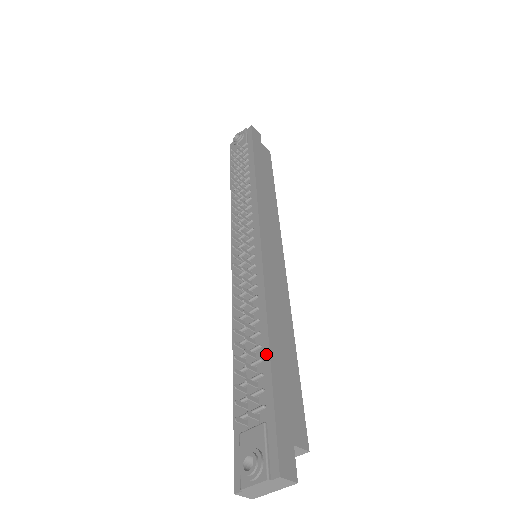
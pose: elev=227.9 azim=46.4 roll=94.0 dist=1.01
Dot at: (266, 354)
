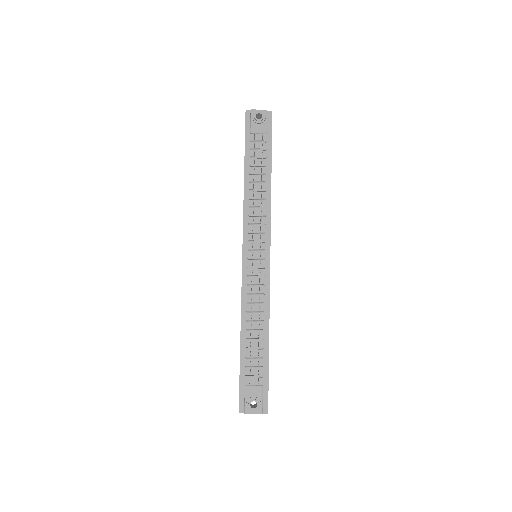
Dot at: (267, 346)
